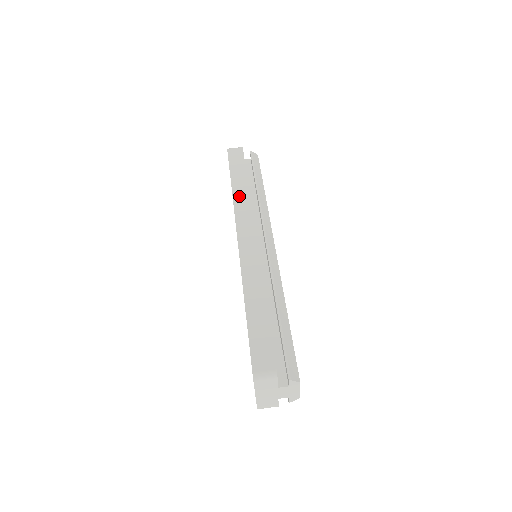
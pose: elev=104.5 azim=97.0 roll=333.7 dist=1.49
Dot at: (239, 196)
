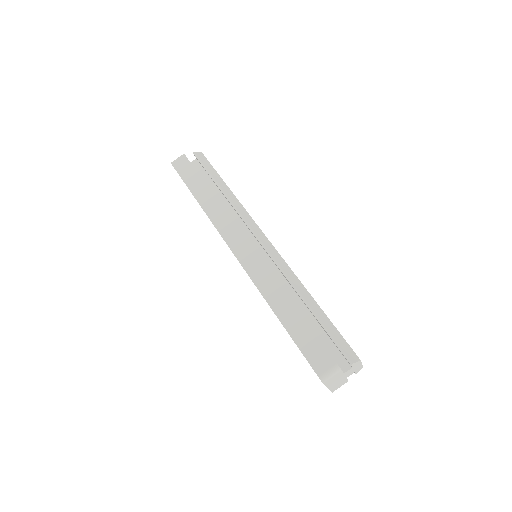
Dot at: (211, 209)
